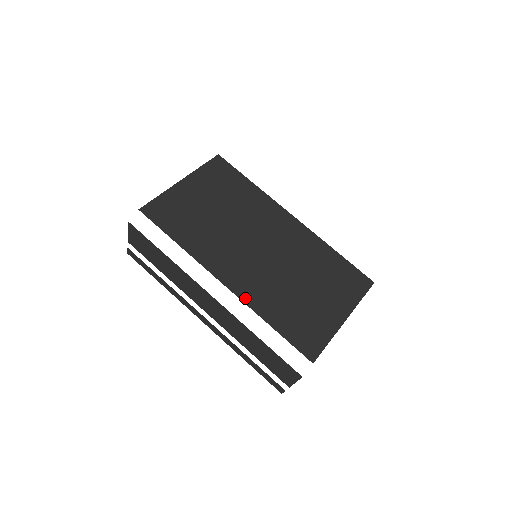
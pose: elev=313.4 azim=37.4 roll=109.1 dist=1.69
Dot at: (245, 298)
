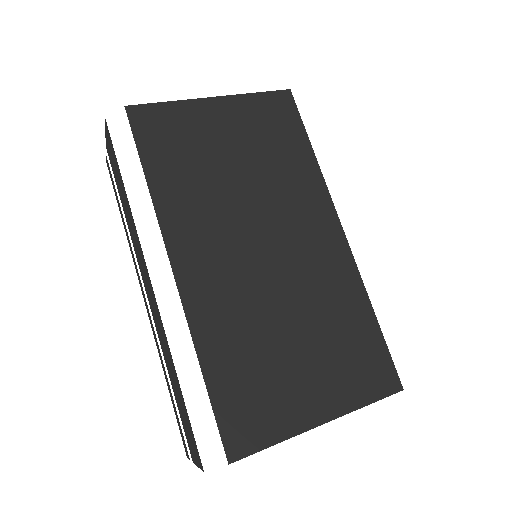
Dot at: (191, 310)
